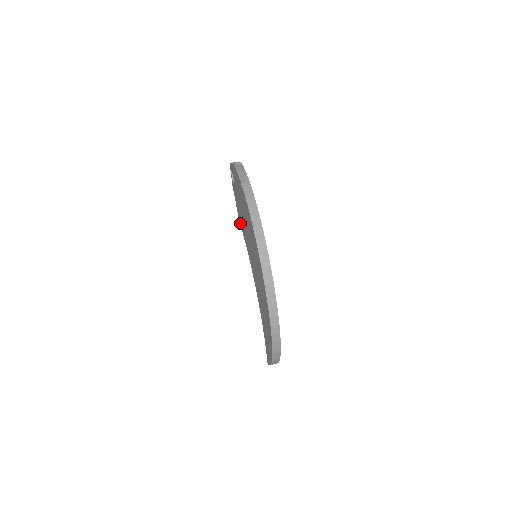
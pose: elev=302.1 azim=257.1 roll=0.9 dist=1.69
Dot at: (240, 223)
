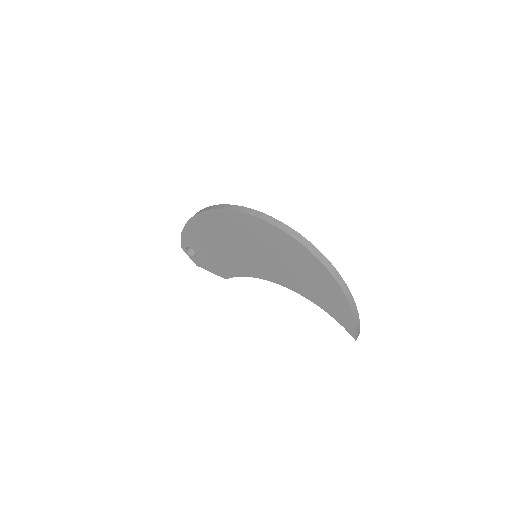
Dot at: (226, 276)
